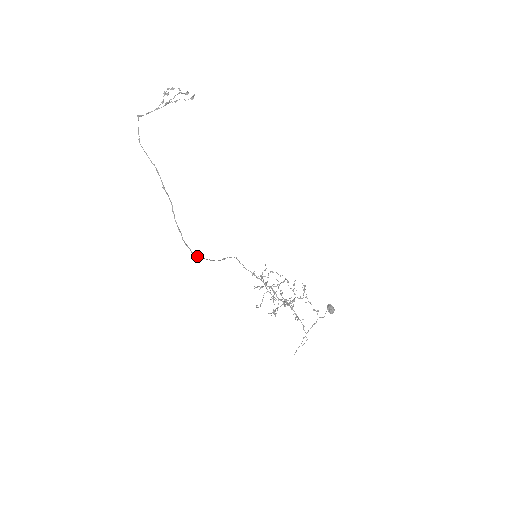
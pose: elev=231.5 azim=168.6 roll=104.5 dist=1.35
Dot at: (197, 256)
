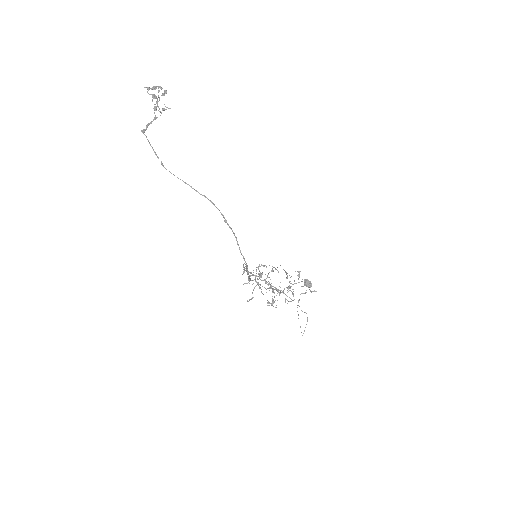
Dot at: (250, 280)
